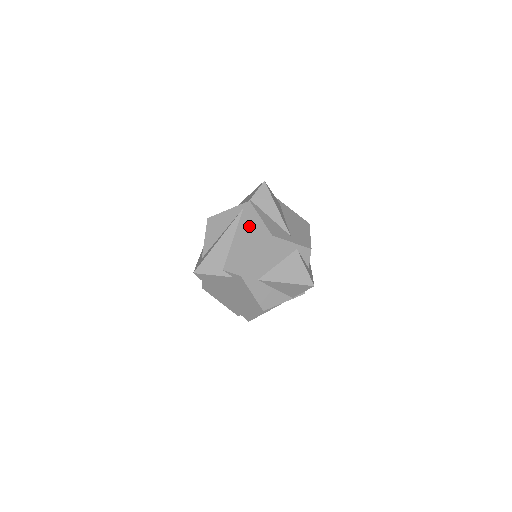
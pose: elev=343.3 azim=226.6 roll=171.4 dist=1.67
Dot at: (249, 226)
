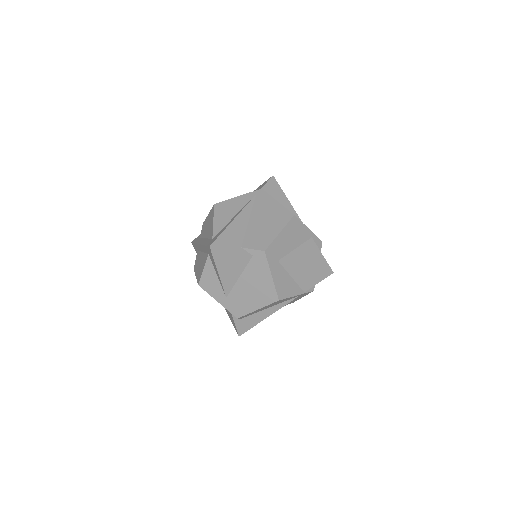
Dot at: (266, 208)
